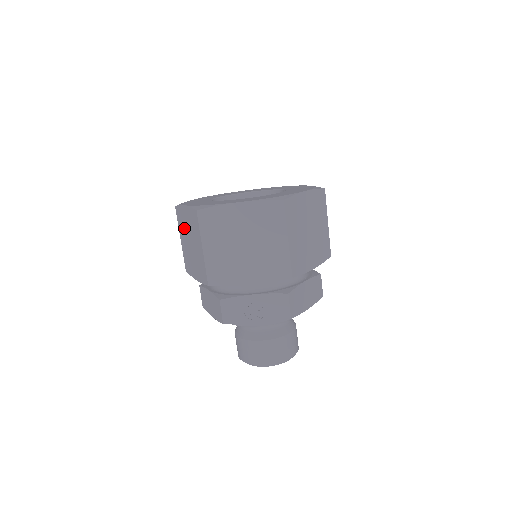
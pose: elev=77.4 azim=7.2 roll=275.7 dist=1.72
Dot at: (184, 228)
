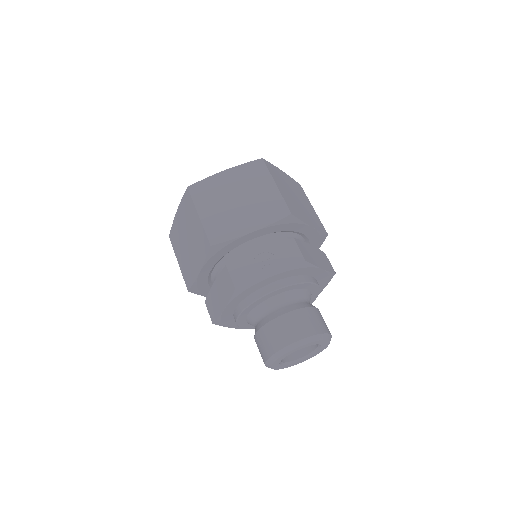
Dot at: (179, 238)
